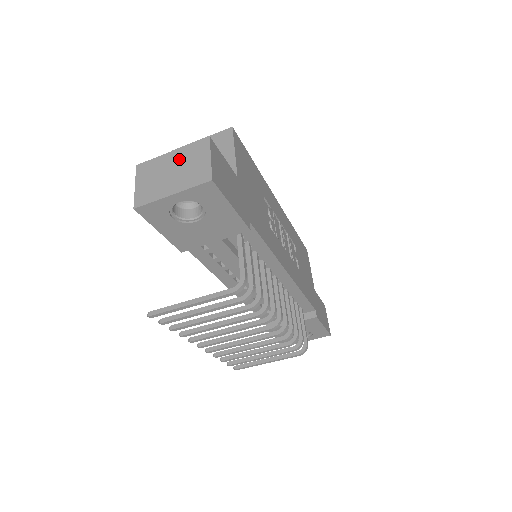
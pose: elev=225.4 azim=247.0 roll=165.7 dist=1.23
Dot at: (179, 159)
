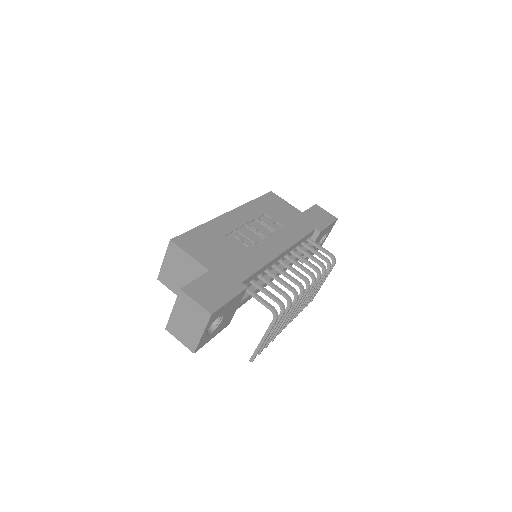
Dot at: (181, 313)
